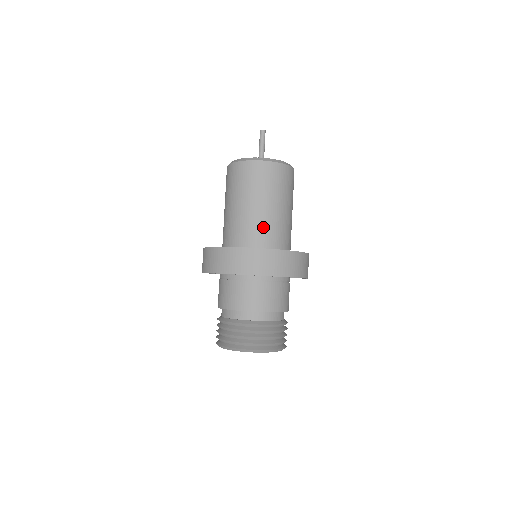
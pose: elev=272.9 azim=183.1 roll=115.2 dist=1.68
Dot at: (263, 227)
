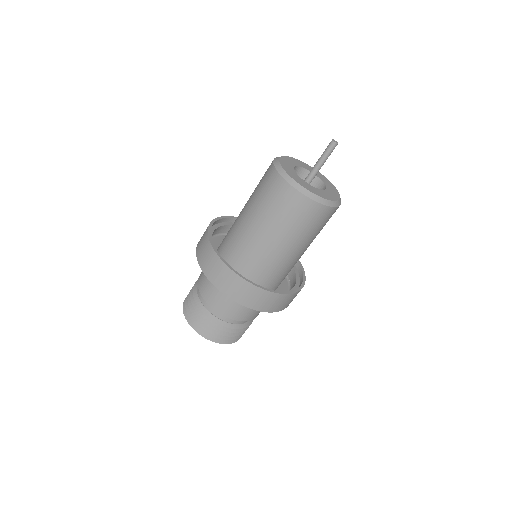
Dot at: (273, 257)
